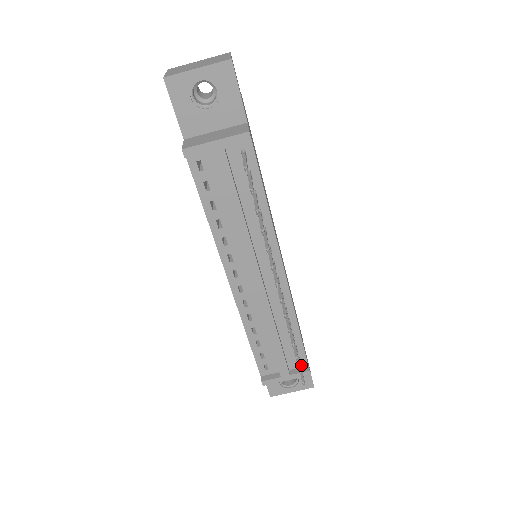
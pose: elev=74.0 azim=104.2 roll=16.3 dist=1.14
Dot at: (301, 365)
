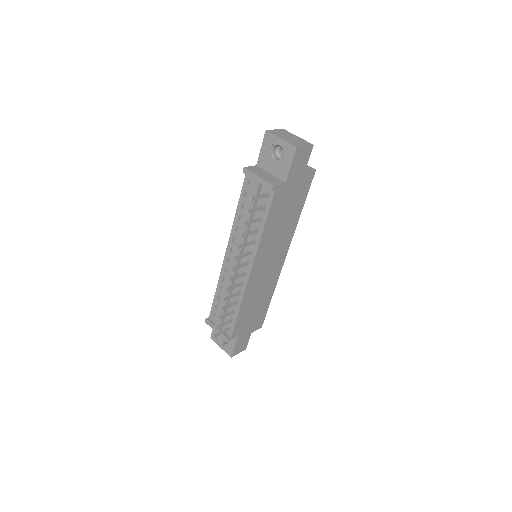
Dot at: (228, 333)
